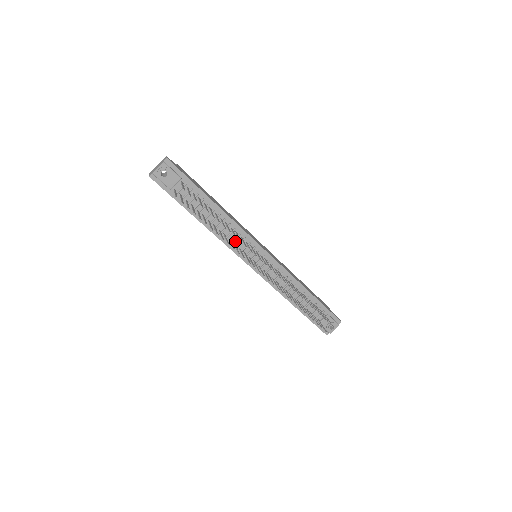
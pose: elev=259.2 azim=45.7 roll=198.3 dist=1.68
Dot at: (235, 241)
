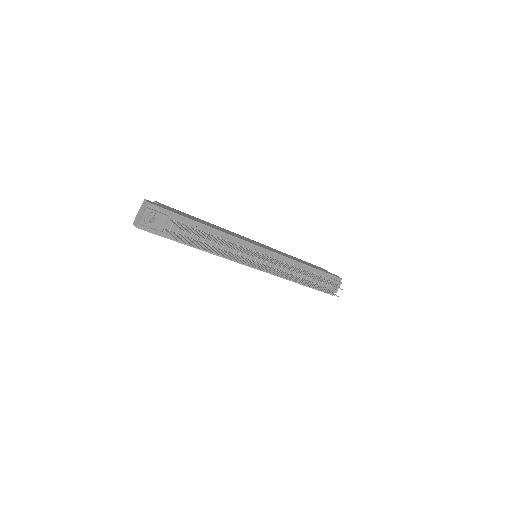
Dot at: (235, 252)
